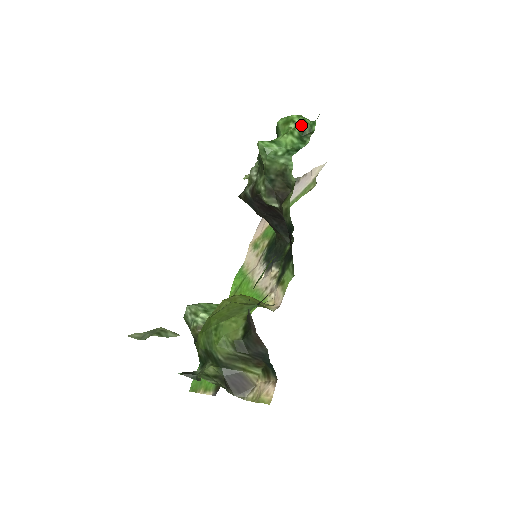
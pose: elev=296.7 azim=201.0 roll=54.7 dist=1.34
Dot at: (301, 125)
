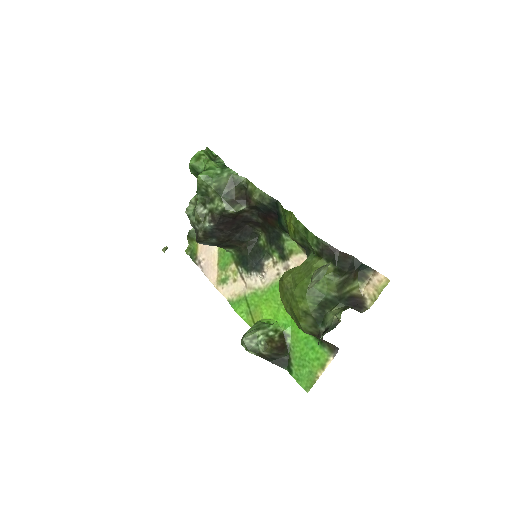
Dot at: (207, 155)
